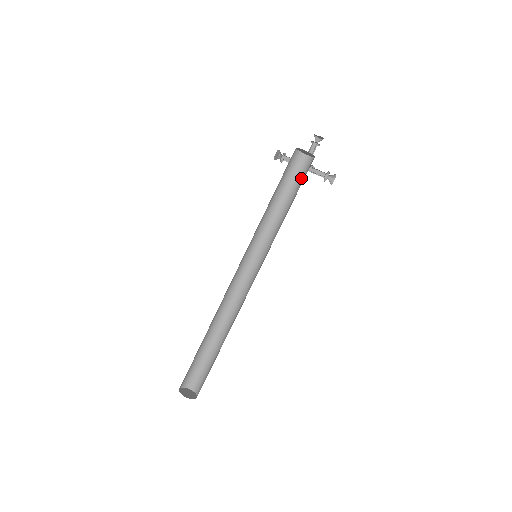
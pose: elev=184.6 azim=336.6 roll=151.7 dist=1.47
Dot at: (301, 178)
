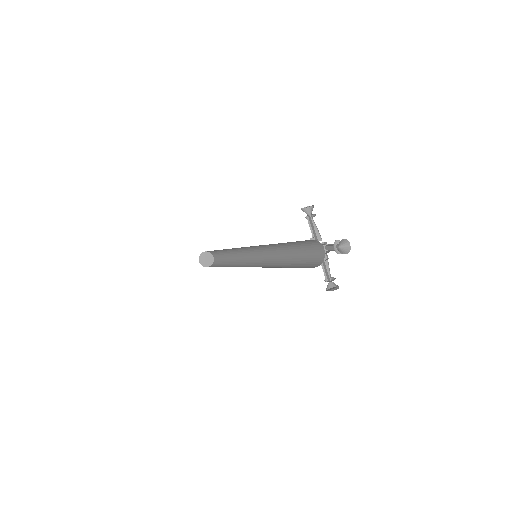
Dot at: (309, 256)
